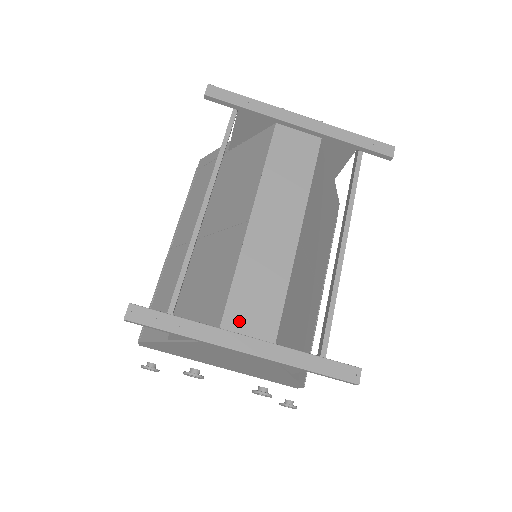
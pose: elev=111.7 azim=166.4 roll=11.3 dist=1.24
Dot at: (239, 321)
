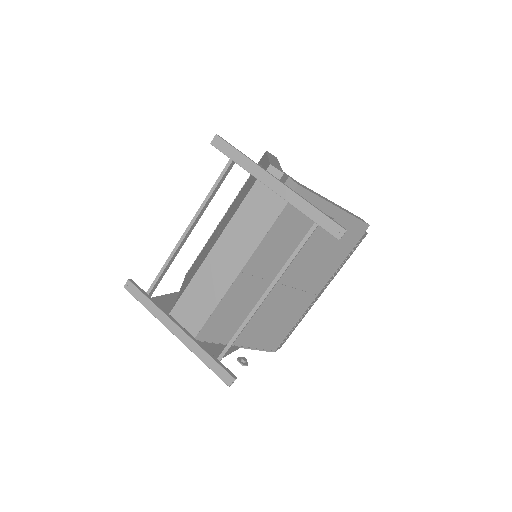
Dot at: (181, 314)
